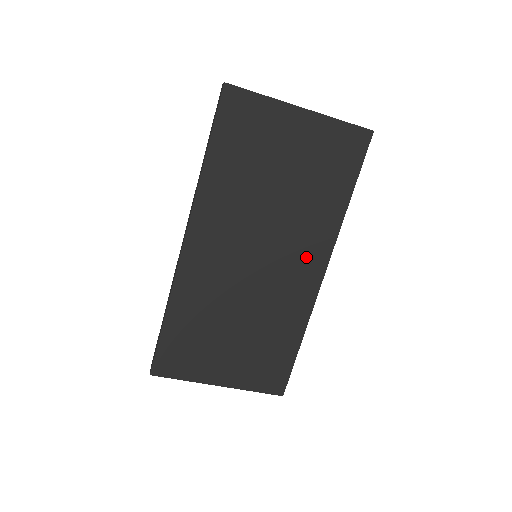
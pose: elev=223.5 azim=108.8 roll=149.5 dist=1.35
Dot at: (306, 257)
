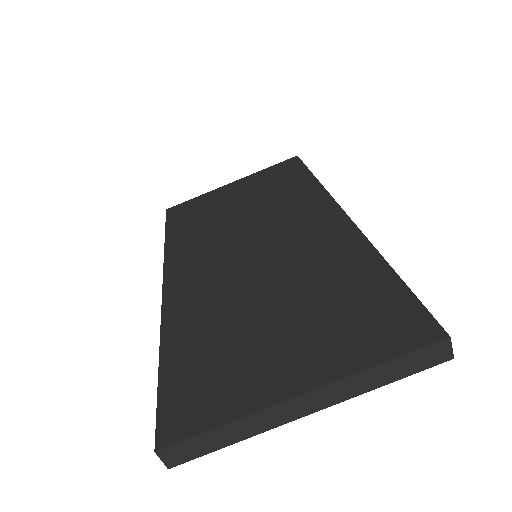
Dot at: (308, 217)
